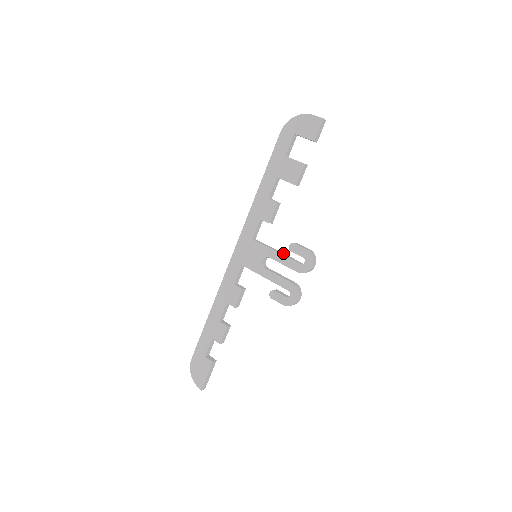
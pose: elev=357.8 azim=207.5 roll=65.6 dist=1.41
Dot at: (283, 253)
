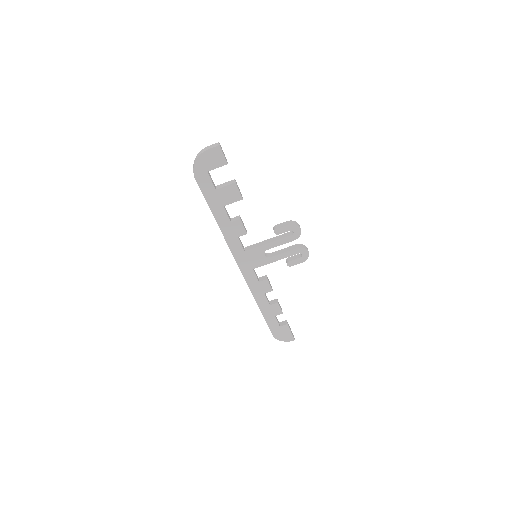
Dot at: (272, 238)
